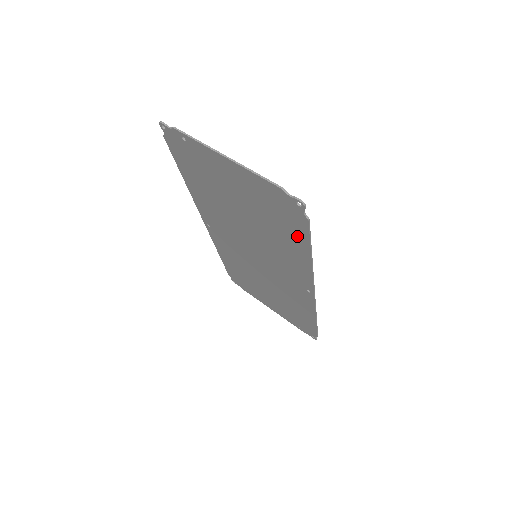
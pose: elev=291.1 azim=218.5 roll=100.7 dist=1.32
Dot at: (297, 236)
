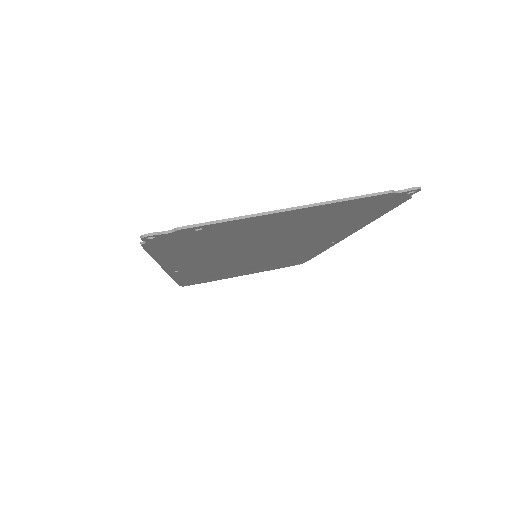
Dot at: (369, 216)
